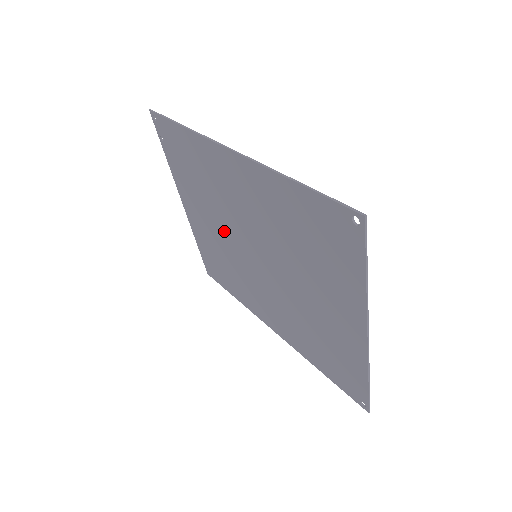
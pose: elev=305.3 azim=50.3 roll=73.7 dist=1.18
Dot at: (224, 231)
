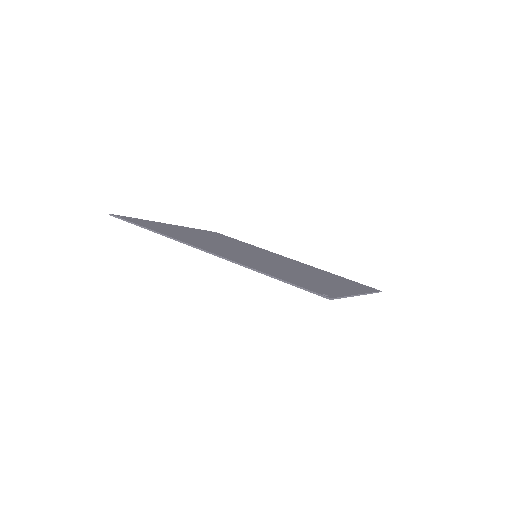
Dot at: occluded
